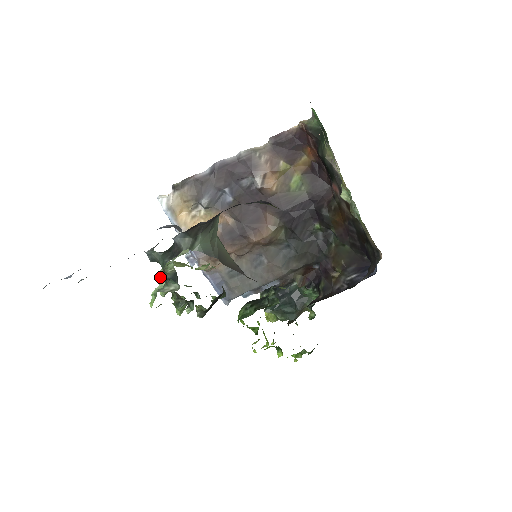
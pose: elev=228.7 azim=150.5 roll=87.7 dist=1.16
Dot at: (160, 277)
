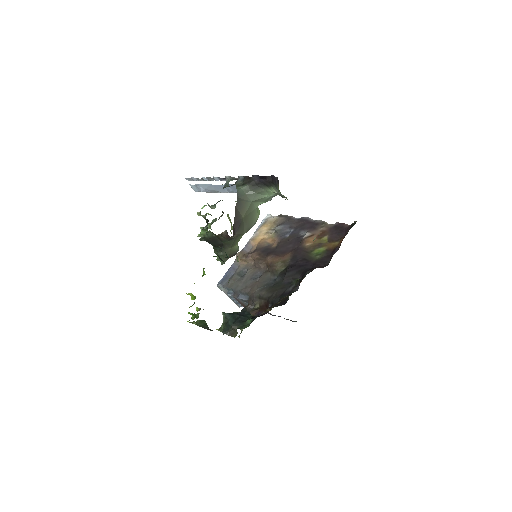
Dot at: occluded
